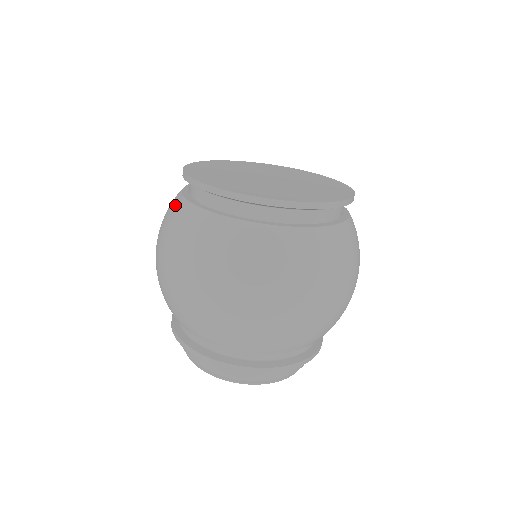
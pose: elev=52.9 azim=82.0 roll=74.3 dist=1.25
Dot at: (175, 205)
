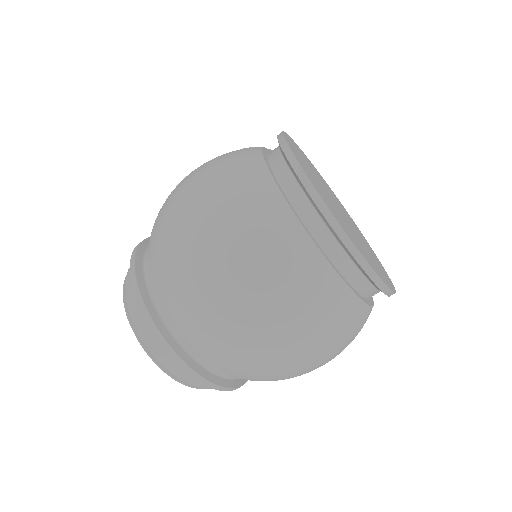
Dot at: (252, 168)
